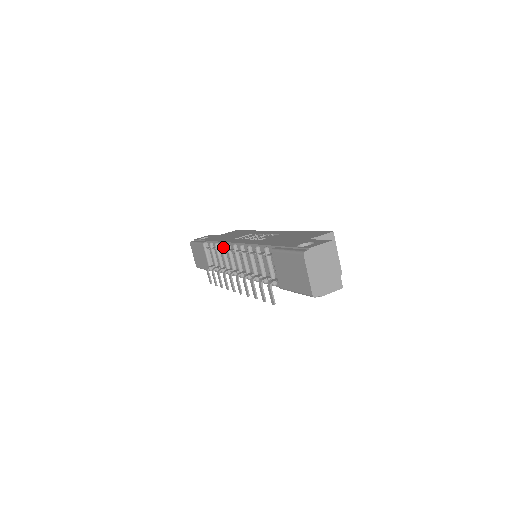
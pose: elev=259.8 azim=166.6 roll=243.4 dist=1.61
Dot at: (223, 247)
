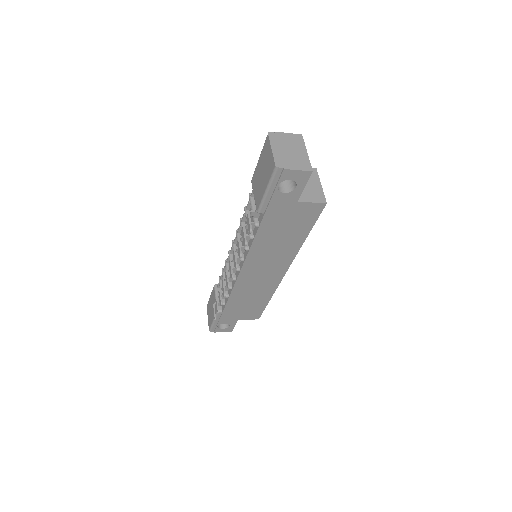
Dot at: (227, 262)
